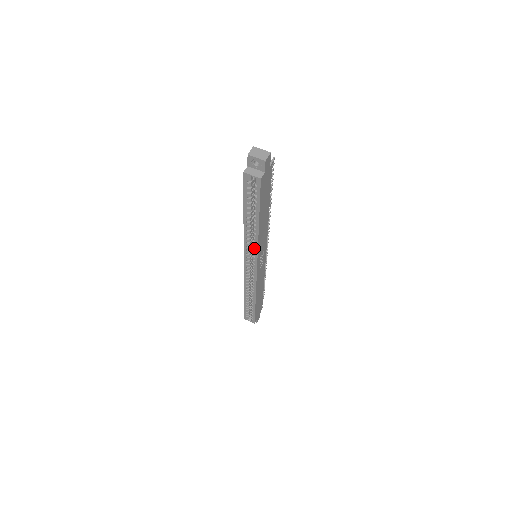
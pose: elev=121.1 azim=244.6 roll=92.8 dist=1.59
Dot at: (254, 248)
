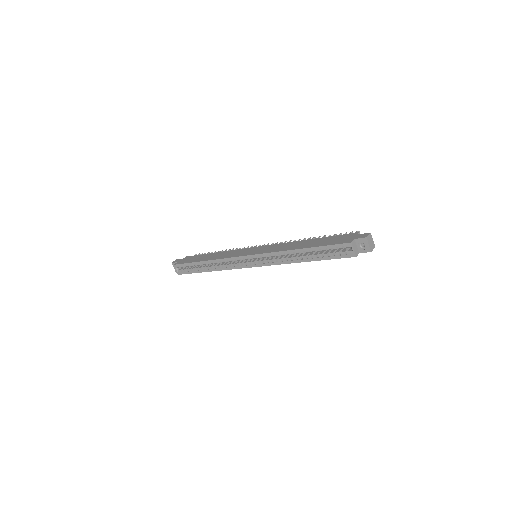
Dot at: (274, 262)
